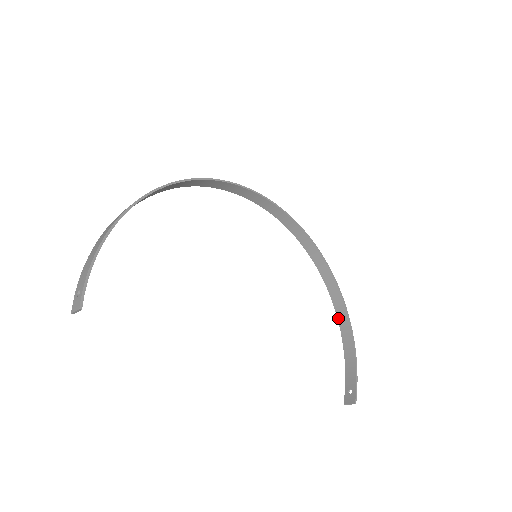
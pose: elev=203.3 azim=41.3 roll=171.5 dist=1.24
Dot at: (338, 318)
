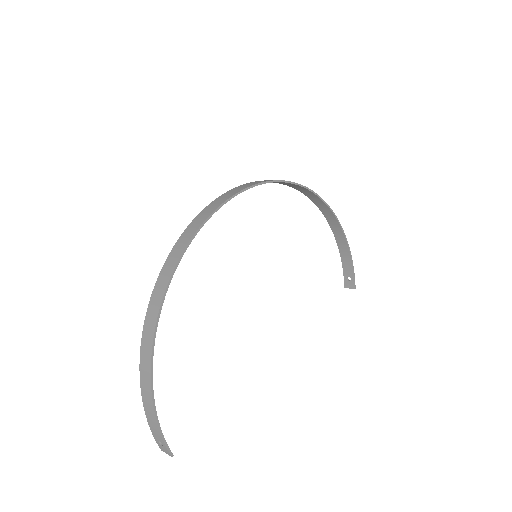
Dot at: (329, 223)
